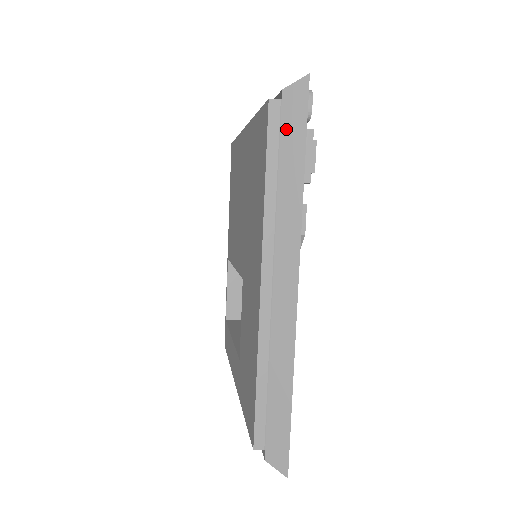
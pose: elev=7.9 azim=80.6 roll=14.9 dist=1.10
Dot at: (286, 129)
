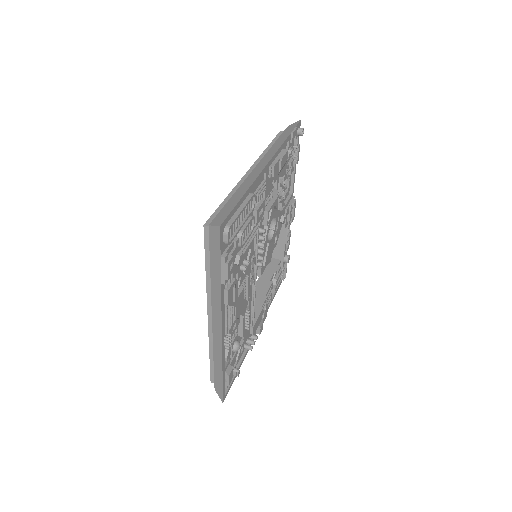
Dot at: (212, 249)
